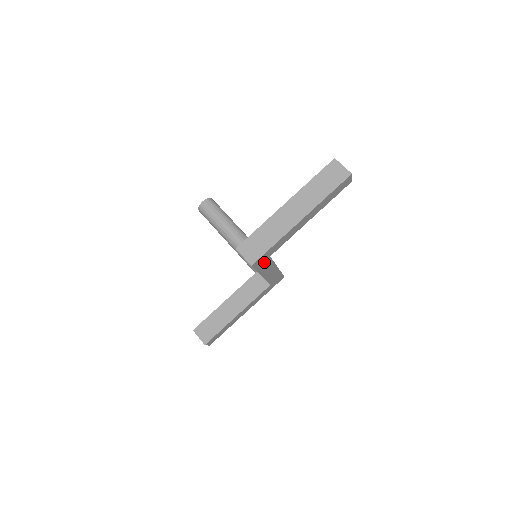
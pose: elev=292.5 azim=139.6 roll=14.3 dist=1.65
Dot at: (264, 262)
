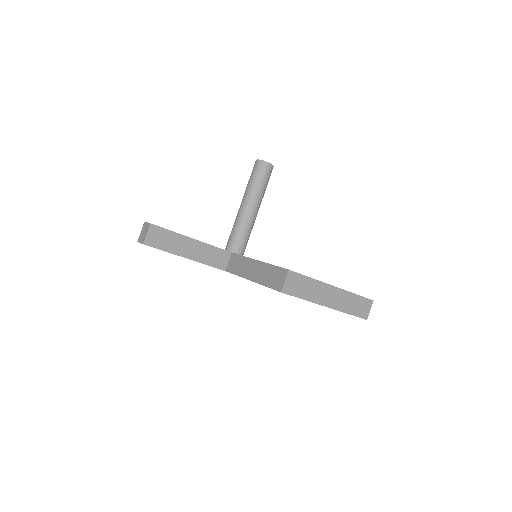
Dot at: occluded
